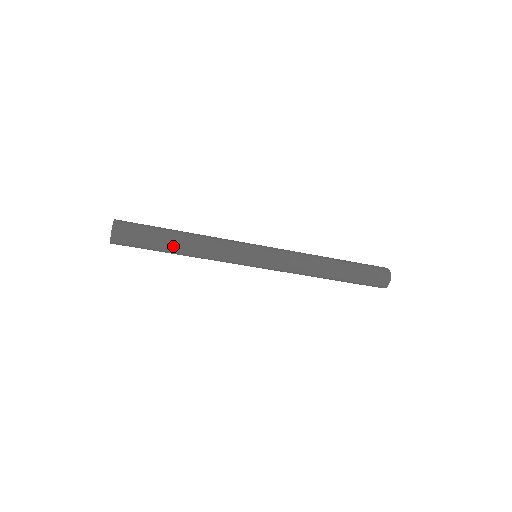
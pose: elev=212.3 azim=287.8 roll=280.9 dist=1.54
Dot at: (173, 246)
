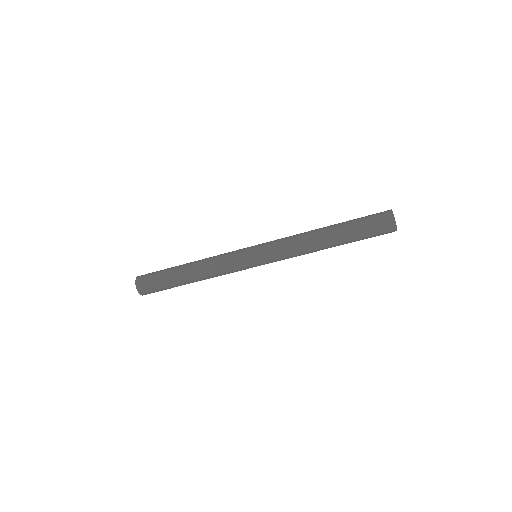
Dot at: (186, 283)
